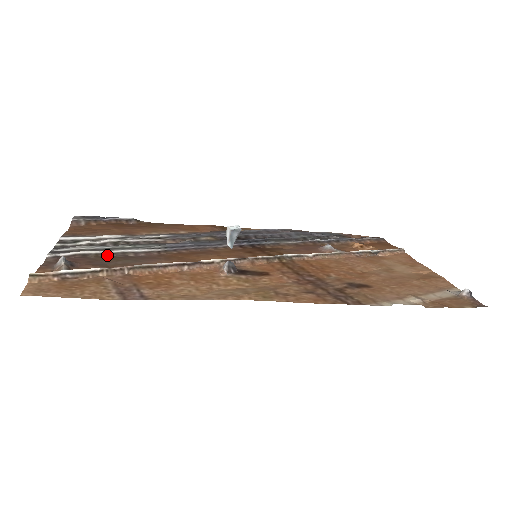
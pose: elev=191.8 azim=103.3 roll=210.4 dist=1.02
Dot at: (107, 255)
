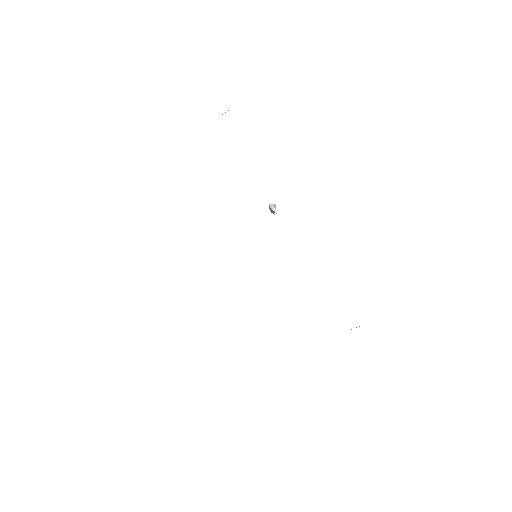
Dot at: occluded
